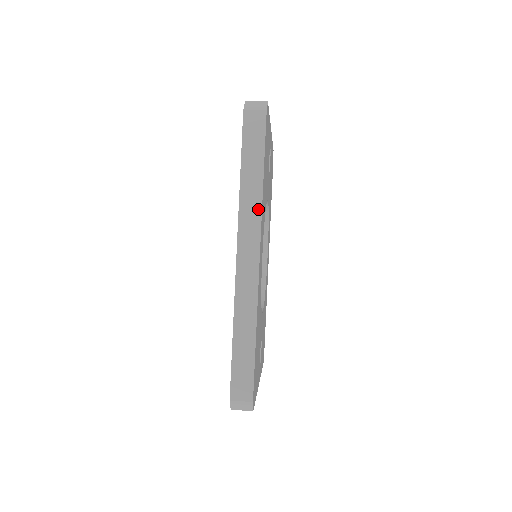
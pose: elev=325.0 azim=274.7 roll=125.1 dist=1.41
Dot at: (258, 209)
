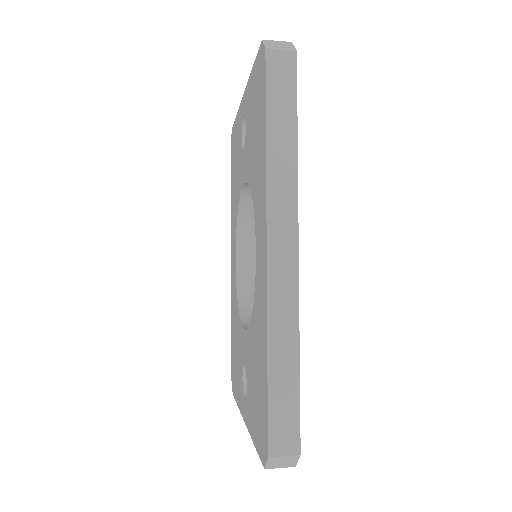
Dot at: (293, 184)
